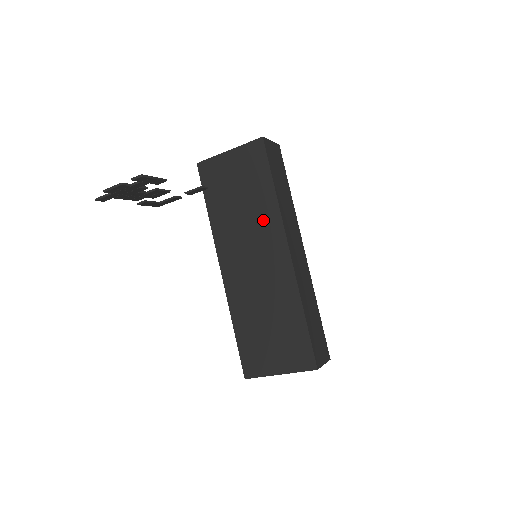
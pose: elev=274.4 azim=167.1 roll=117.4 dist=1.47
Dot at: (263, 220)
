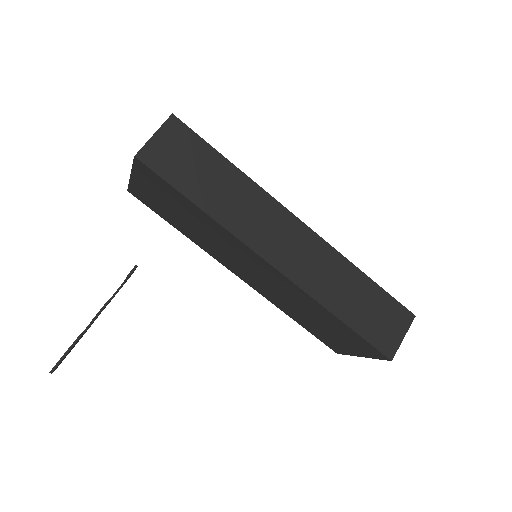
Dot at: (223, 238)
